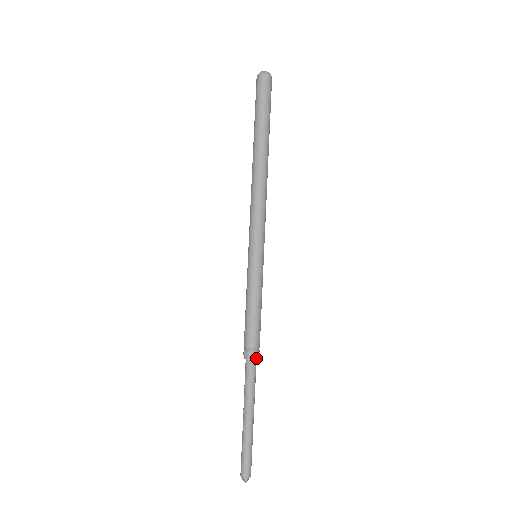
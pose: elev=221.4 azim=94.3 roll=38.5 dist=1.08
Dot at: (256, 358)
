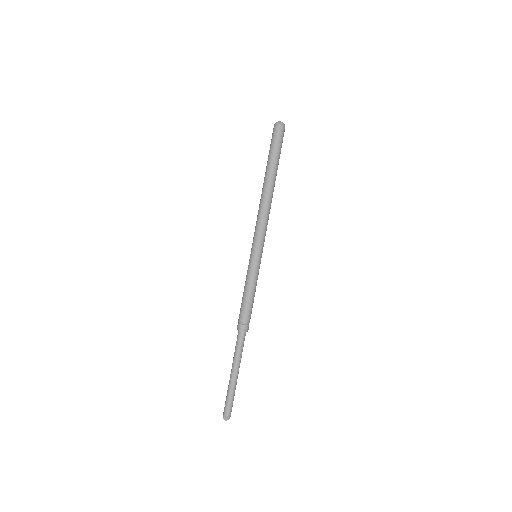
Dot at: occluded
